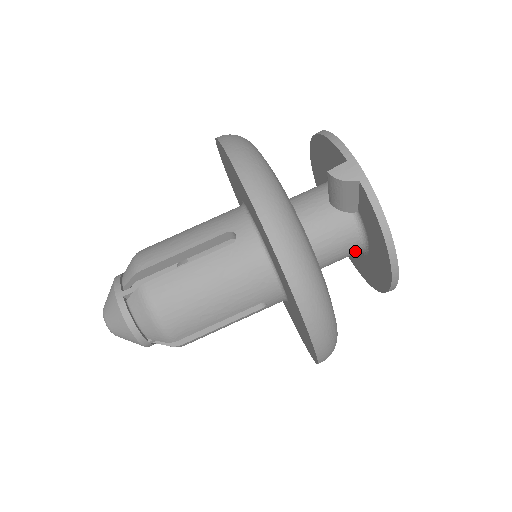
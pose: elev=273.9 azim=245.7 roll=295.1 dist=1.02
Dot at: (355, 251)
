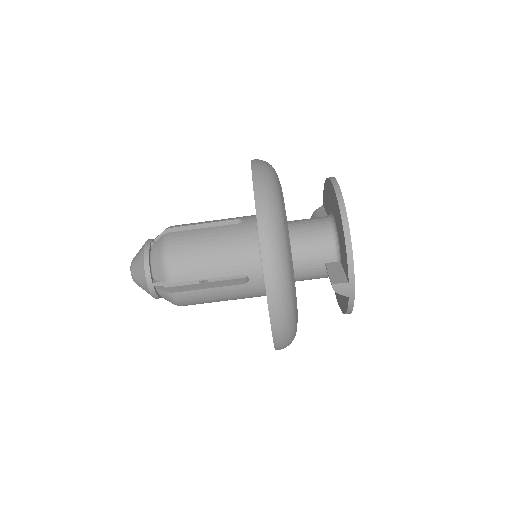
Dot at: occluded
